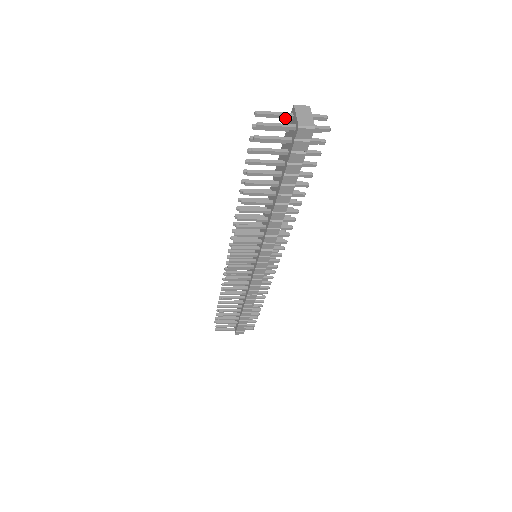
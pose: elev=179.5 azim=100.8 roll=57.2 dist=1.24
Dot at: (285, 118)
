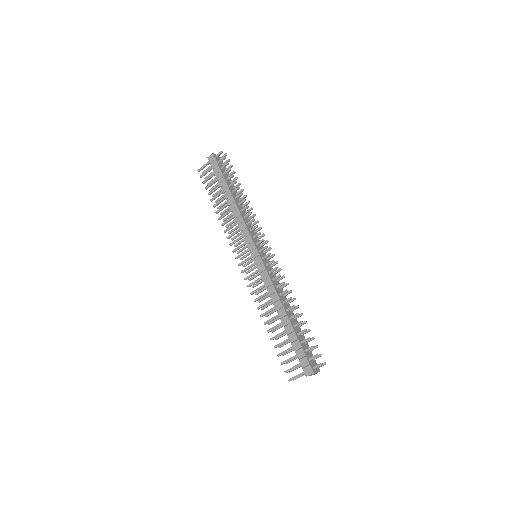
Dot at: occluded
